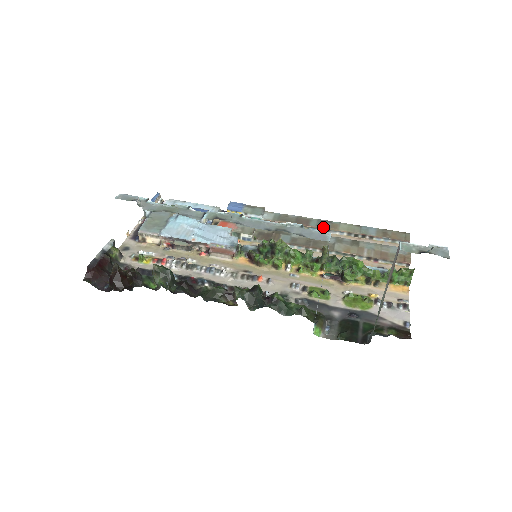
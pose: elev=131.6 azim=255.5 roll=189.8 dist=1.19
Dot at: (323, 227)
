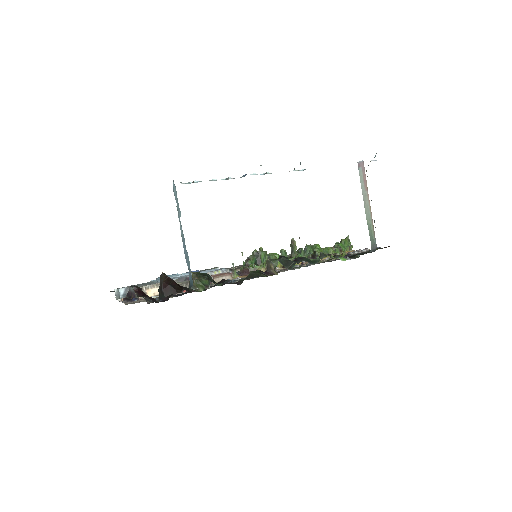
Dot at: occluded
